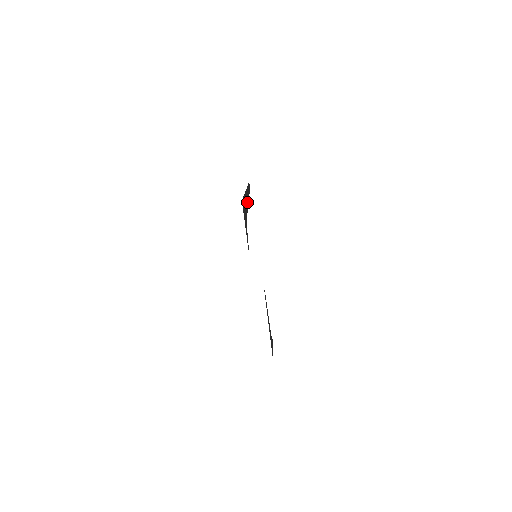
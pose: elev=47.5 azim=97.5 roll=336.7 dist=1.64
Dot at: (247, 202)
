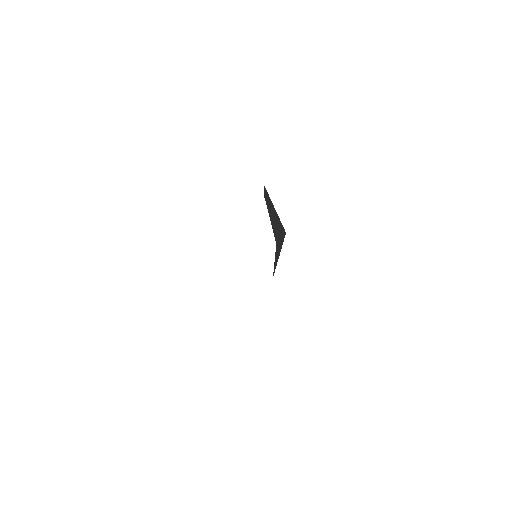
Dot at: (272, 217)
